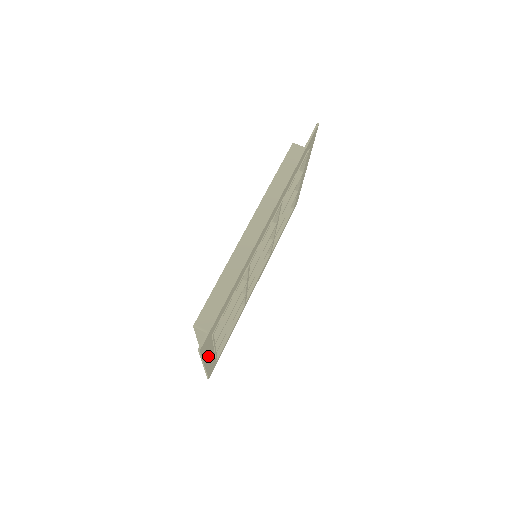
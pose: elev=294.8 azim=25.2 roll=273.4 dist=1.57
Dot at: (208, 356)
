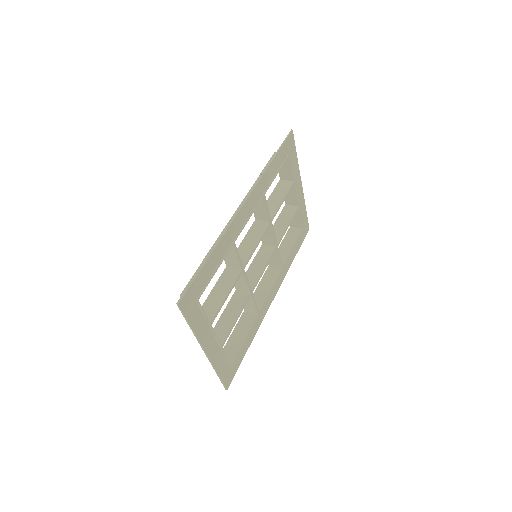
Dot at: (205, 337)
